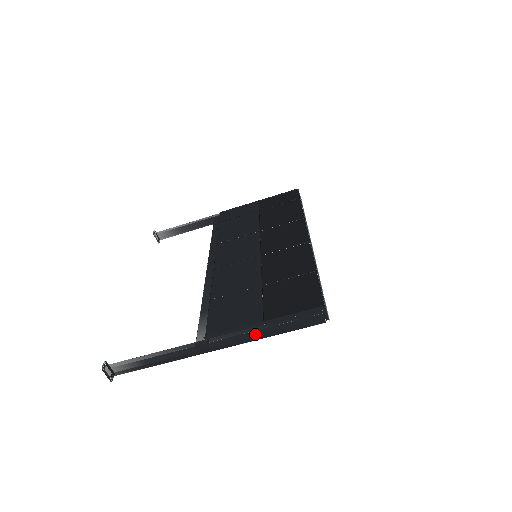
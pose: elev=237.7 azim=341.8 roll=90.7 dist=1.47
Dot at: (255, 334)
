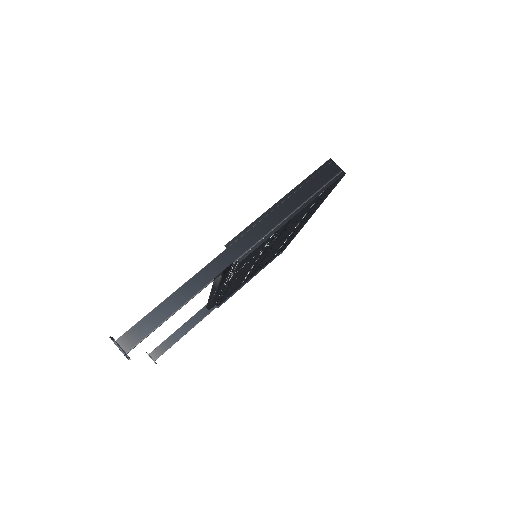
Dot at: (278, 212)
